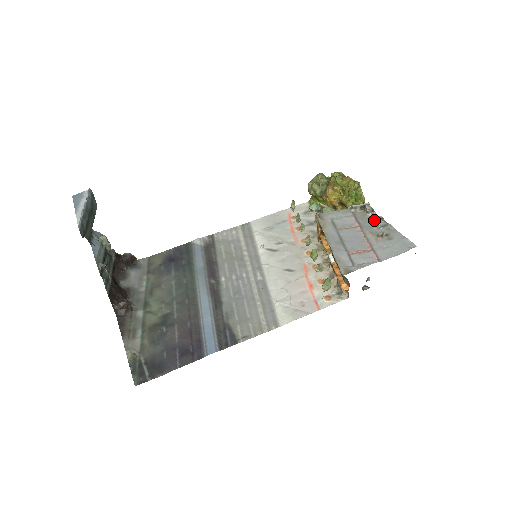
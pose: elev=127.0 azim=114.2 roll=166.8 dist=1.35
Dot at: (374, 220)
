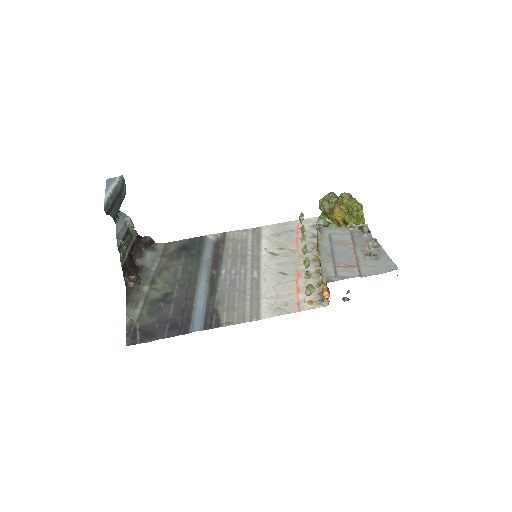
Dot at: (368, 240)
